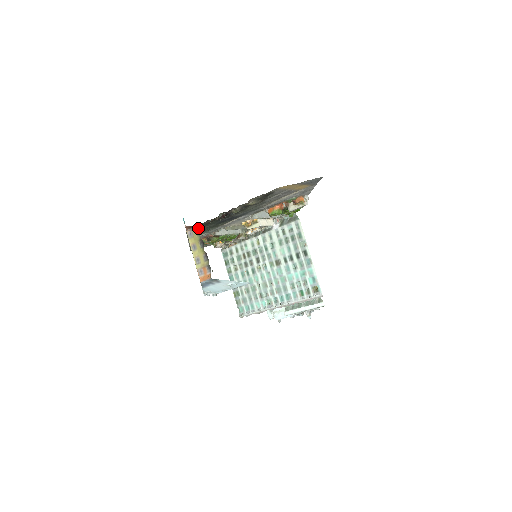
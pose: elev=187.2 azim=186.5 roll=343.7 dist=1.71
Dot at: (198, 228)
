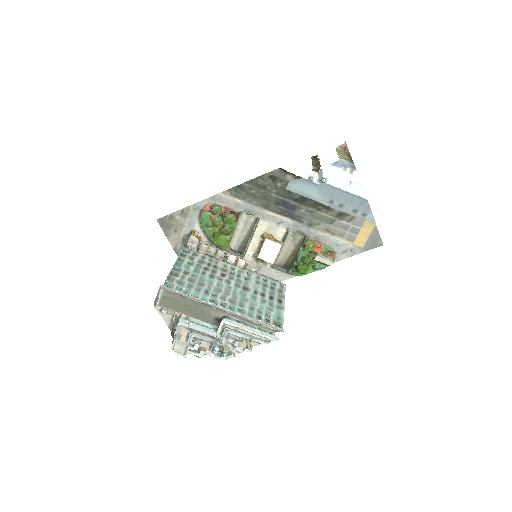
Dot at: (348, 153)
